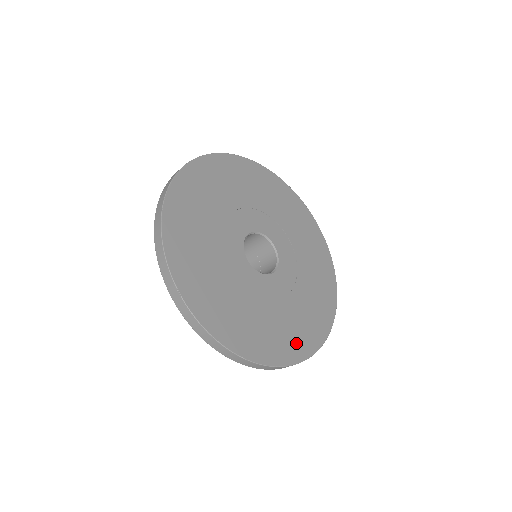
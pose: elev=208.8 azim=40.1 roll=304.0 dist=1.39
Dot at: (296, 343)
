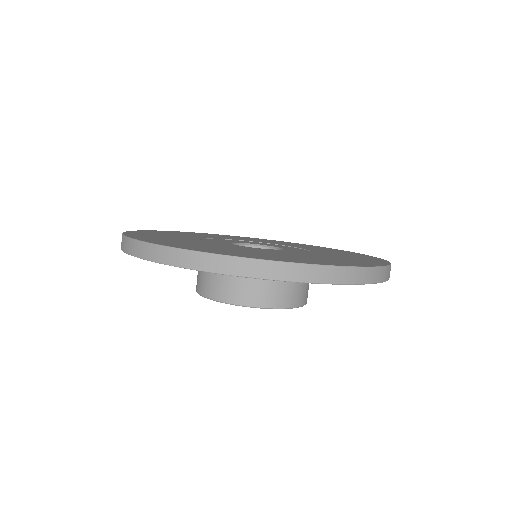
Dot at: (192, 247)
